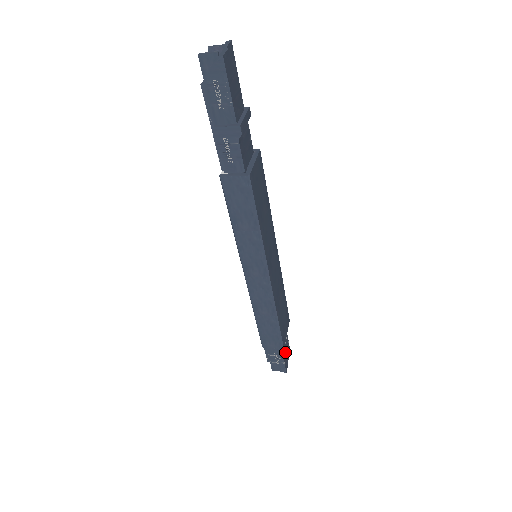
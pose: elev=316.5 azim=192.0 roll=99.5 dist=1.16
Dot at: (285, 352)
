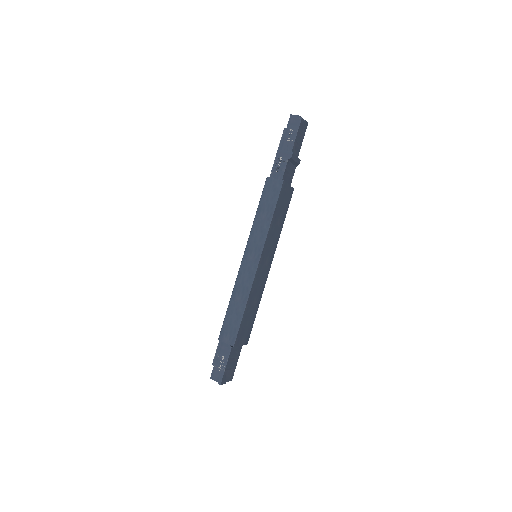
Dot at: (230, 365)
